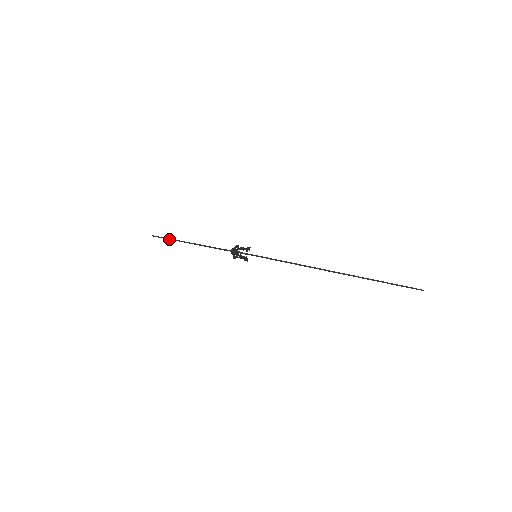
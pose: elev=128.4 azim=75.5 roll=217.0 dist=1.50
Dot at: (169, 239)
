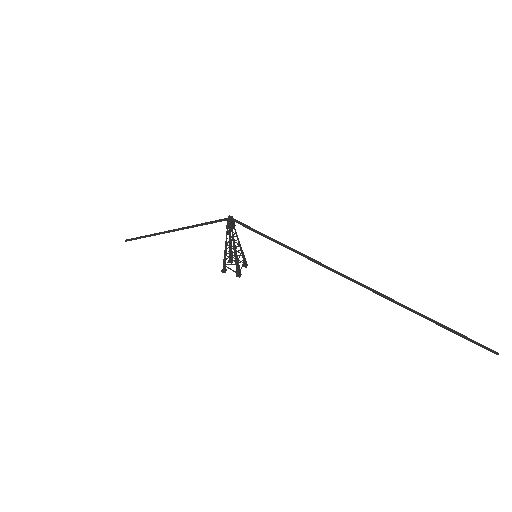
Dot at: (146, 235)
